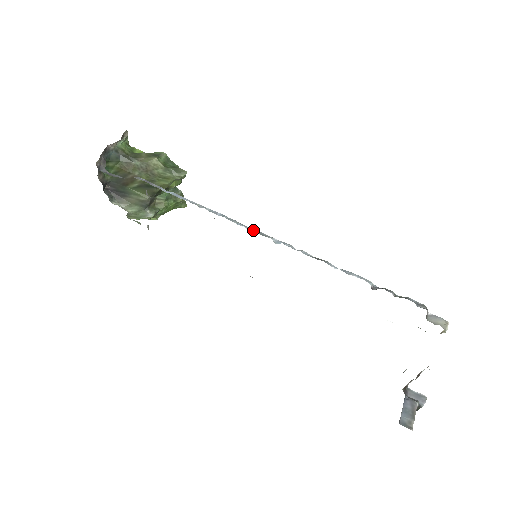
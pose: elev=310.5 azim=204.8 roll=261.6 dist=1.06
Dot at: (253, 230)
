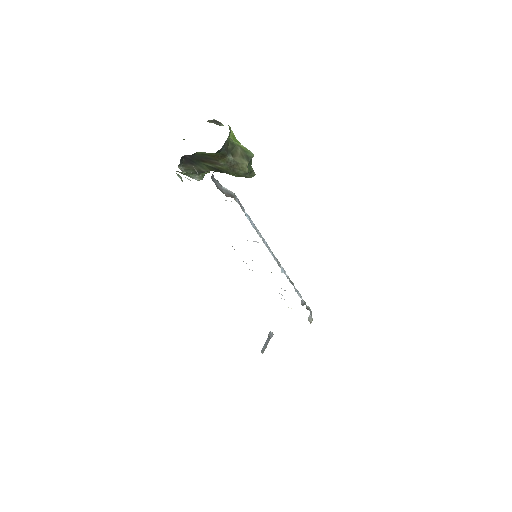
Dot at: (276, 260)
